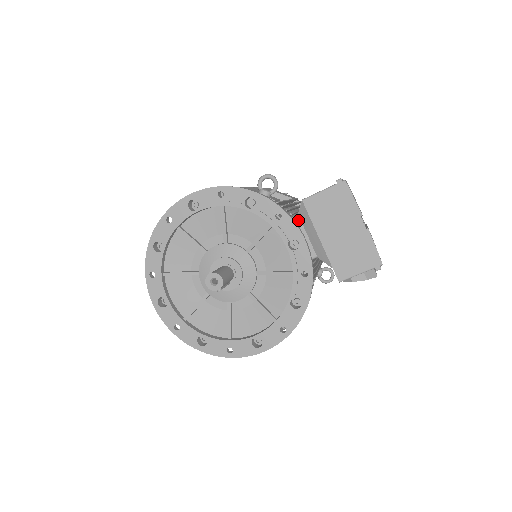
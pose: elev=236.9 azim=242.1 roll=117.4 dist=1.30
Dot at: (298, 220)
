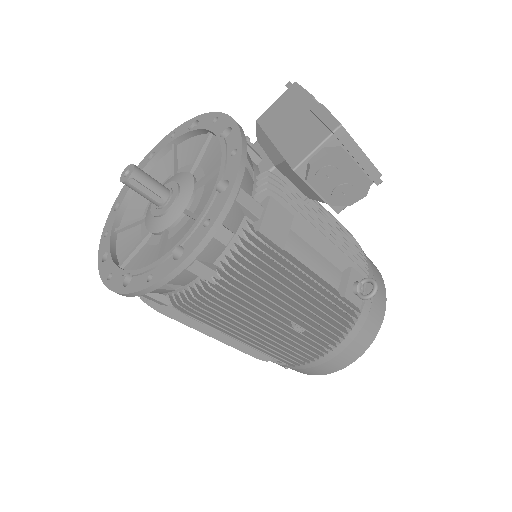
Dot at: (256, 145)
